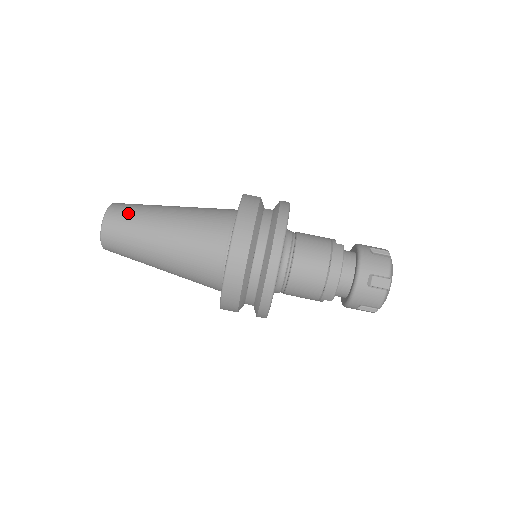
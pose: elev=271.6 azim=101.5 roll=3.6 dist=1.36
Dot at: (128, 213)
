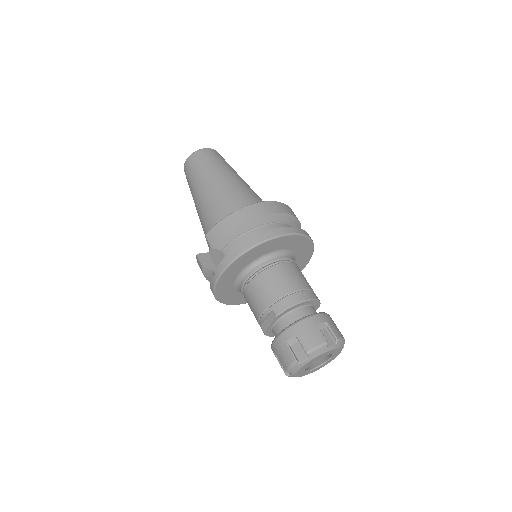
Dot at: occluded
